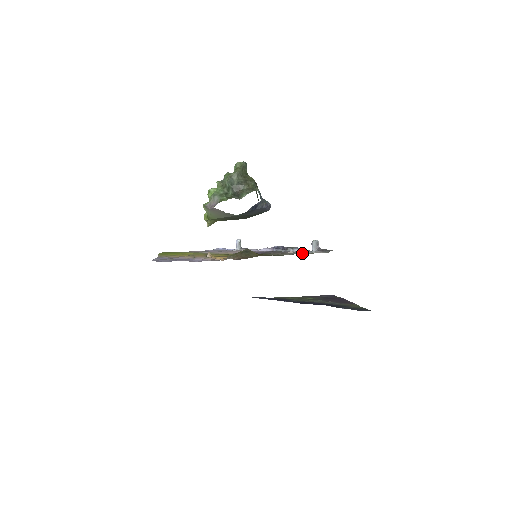
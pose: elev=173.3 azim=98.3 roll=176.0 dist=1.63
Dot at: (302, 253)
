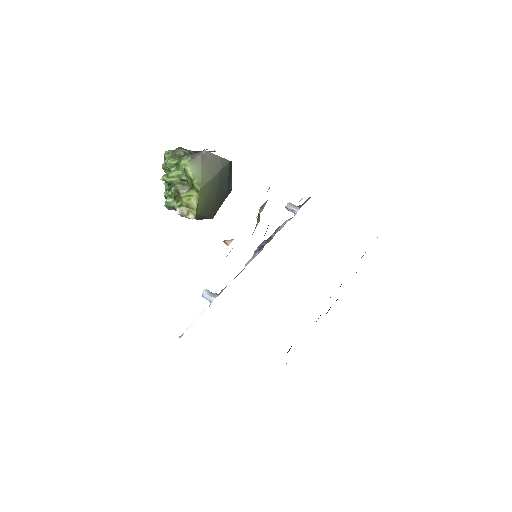
Dot at: occluded
